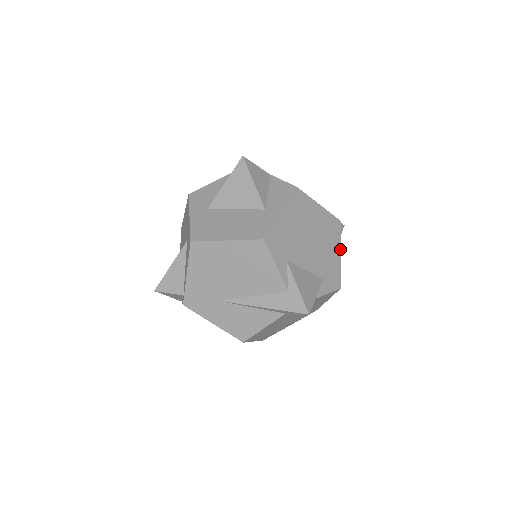
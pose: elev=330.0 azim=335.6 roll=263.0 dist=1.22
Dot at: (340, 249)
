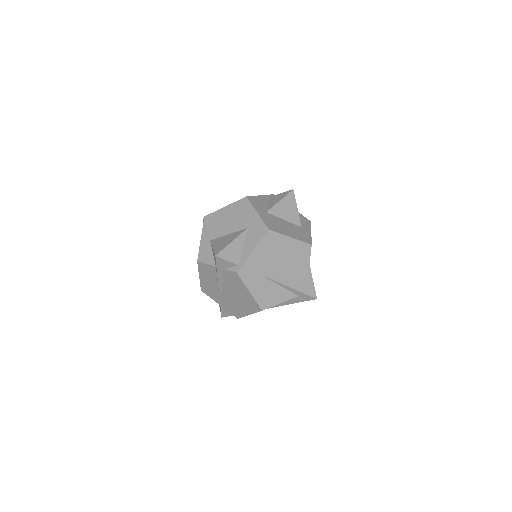
Dot at: occluded
